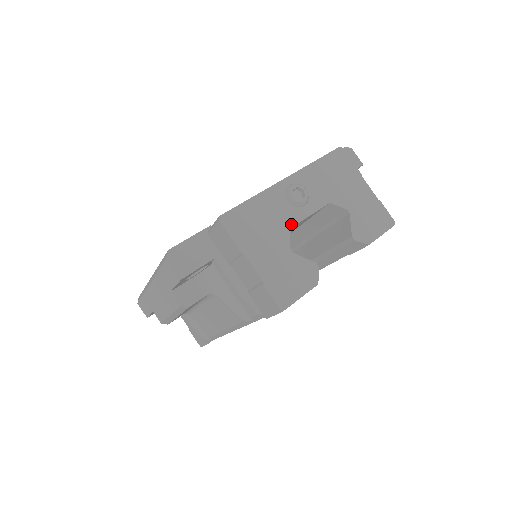
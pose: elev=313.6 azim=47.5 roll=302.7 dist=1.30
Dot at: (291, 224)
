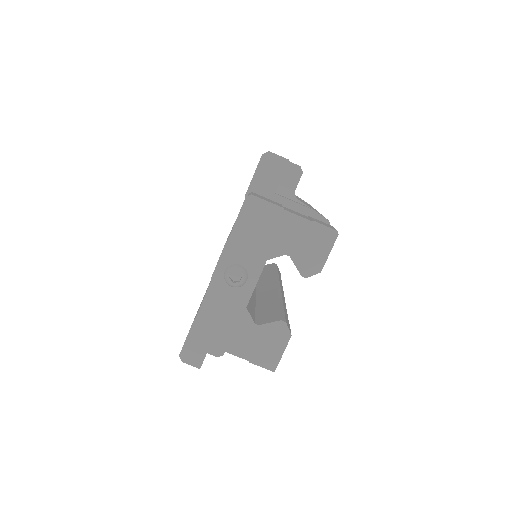
Dot at: (245, 304)
